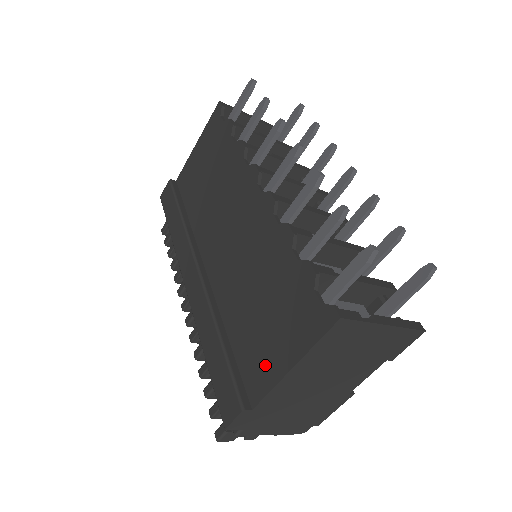
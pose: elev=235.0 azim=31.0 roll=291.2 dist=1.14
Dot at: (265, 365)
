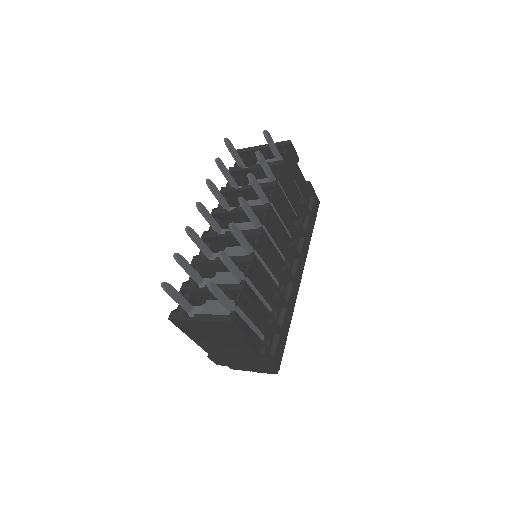
Dot at: occluded
